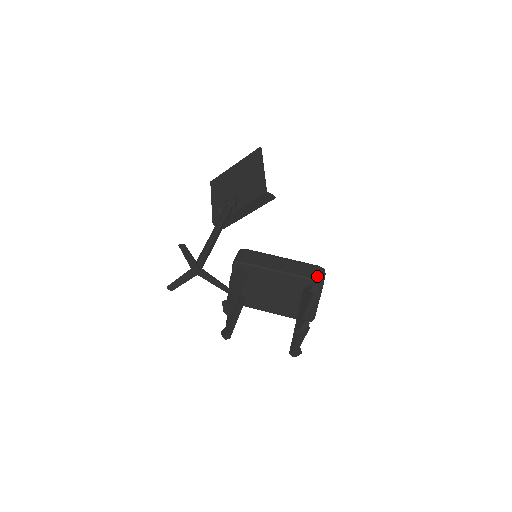
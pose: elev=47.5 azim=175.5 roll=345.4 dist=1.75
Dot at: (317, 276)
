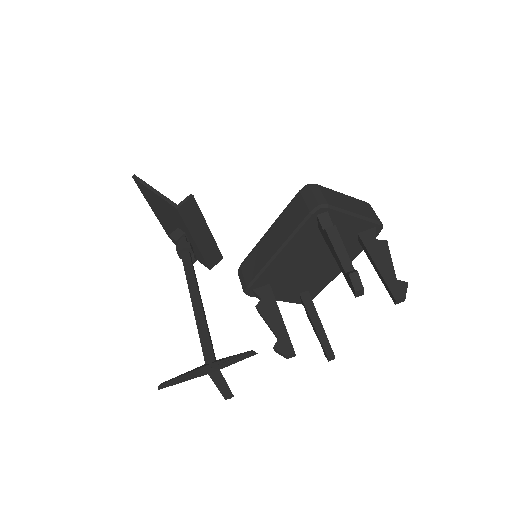
Dot at: (308, 205)
